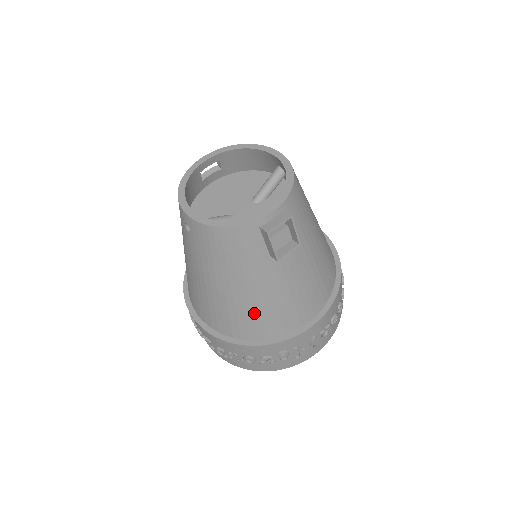
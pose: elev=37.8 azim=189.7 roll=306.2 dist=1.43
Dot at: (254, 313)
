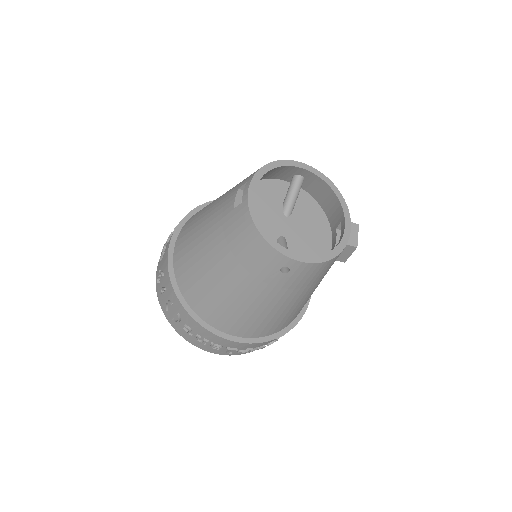
Dot at: (301, 307)
